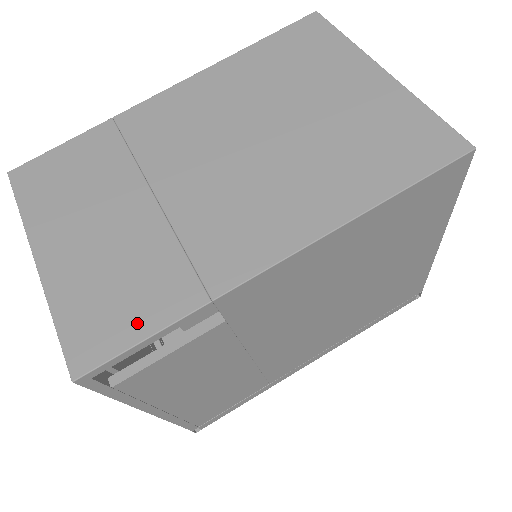
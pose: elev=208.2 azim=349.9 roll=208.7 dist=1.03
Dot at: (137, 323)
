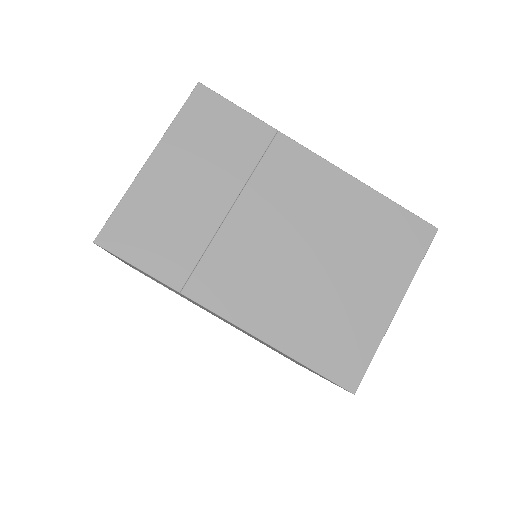
Dot at: (145, 257)
